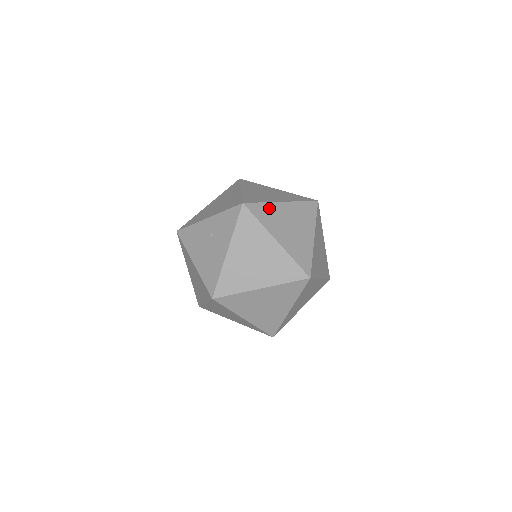
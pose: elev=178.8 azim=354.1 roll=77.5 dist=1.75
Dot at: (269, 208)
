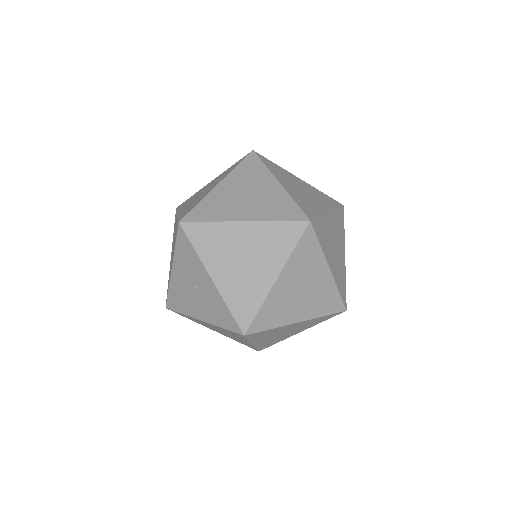
Dot at: occluded
